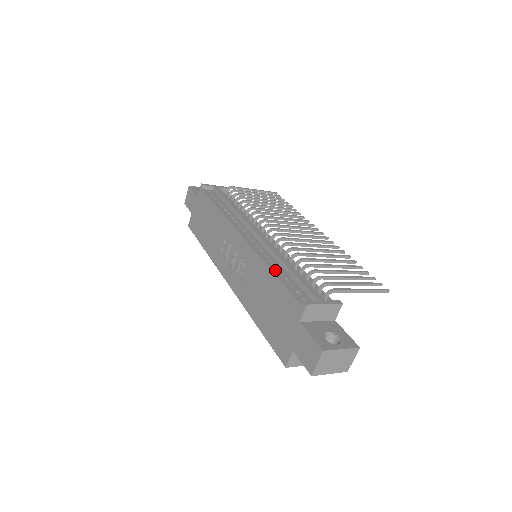
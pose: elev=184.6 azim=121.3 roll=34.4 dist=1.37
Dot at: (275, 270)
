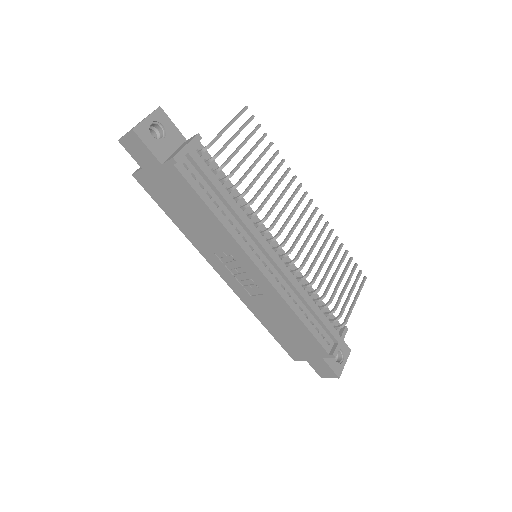
Dot at: (301, 315)
